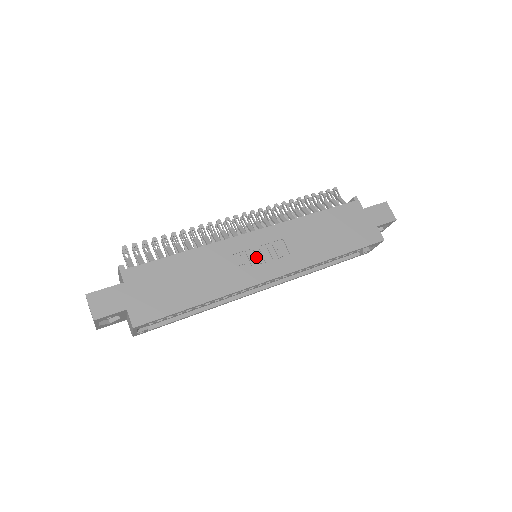
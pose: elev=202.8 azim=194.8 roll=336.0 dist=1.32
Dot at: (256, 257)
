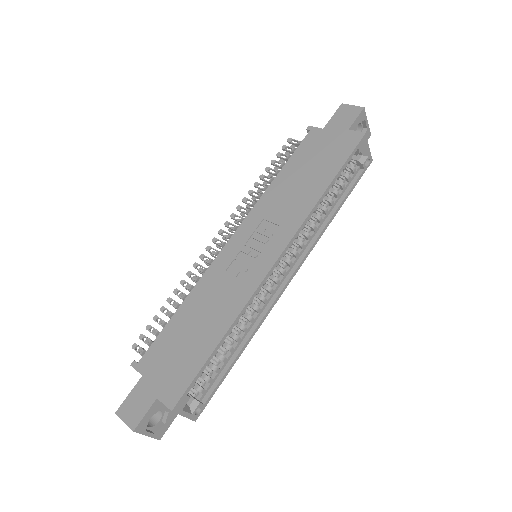
Dot at: (248, 255)
